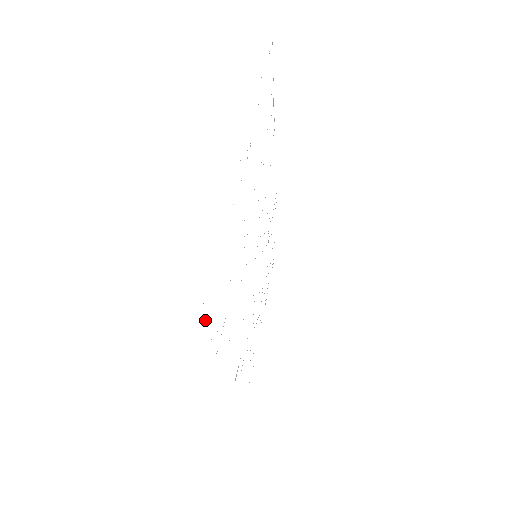
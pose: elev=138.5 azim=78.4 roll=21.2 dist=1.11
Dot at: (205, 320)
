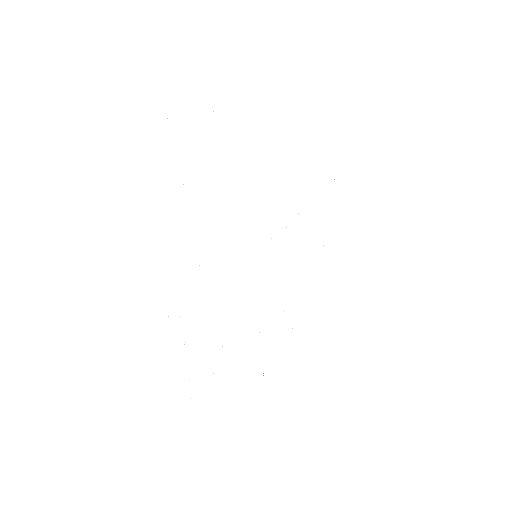
Dot at: occluded
